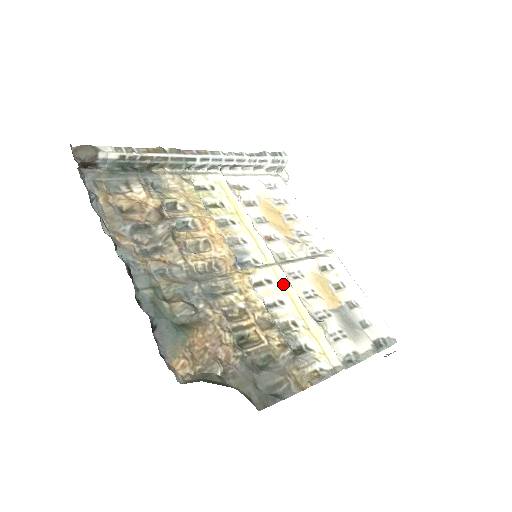
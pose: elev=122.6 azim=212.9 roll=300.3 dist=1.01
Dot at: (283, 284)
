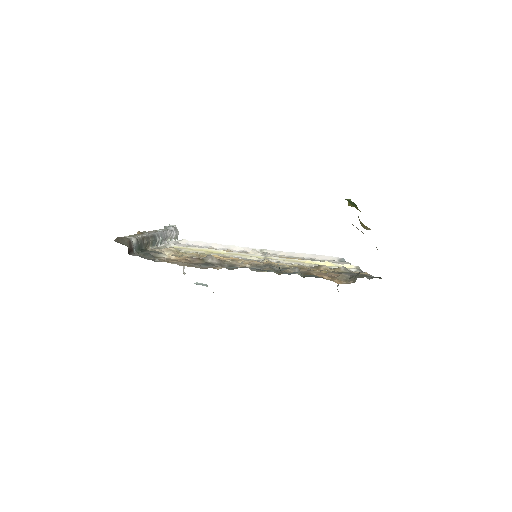
Dot at: (283, 260)
